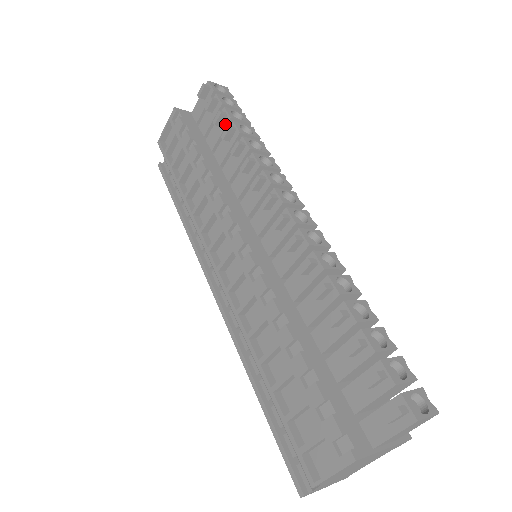
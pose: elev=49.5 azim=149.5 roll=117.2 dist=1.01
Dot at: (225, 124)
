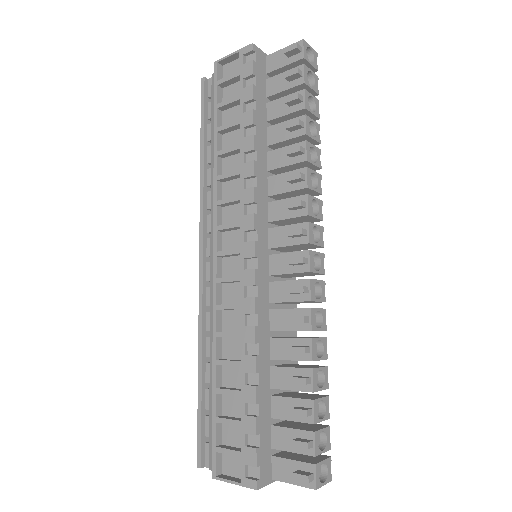
Dot at: (296, 109)
